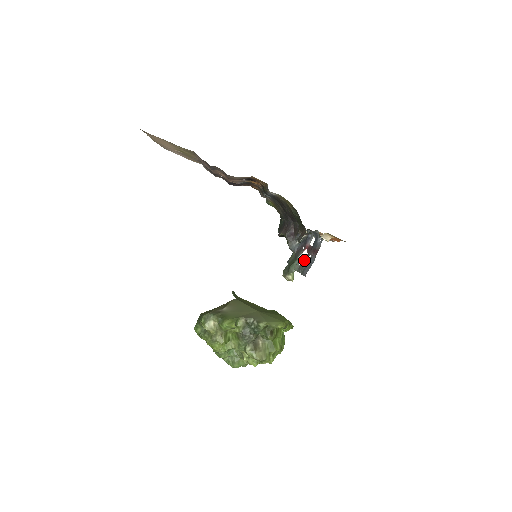
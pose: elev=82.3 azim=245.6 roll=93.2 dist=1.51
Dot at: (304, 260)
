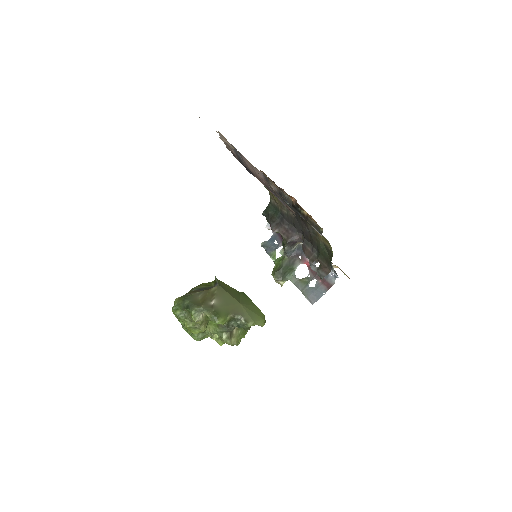
Dot at: (305, 278)
